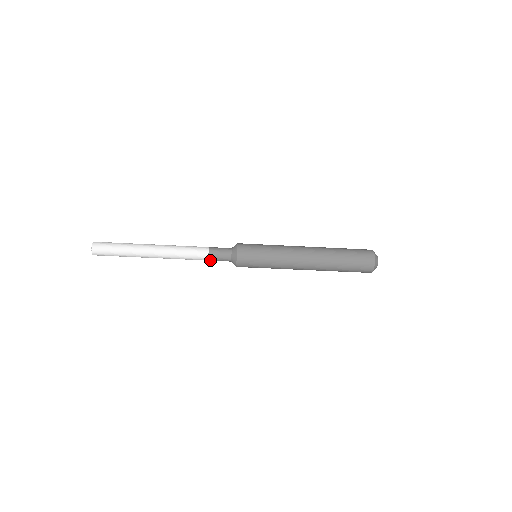
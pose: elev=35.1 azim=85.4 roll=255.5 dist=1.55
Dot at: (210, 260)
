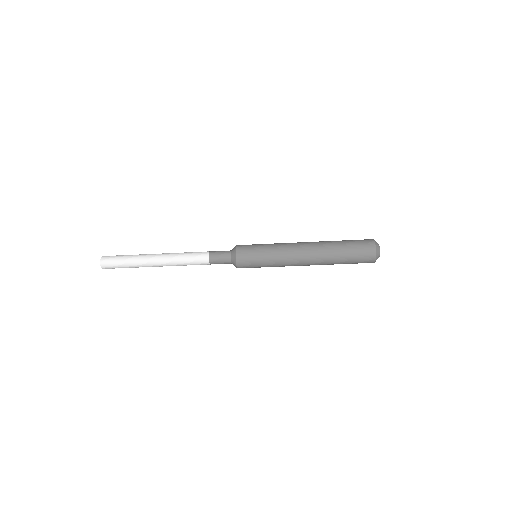
Dot at: occluded
